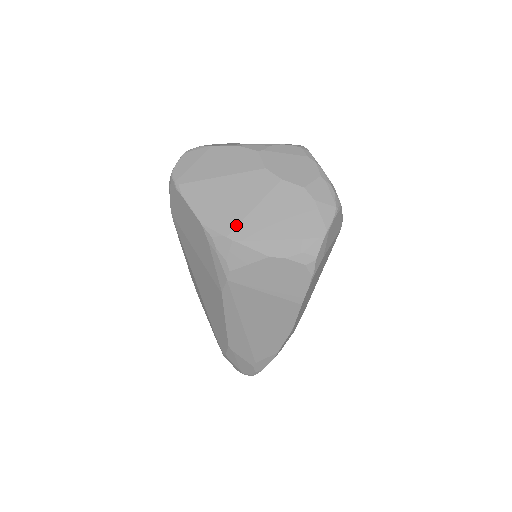
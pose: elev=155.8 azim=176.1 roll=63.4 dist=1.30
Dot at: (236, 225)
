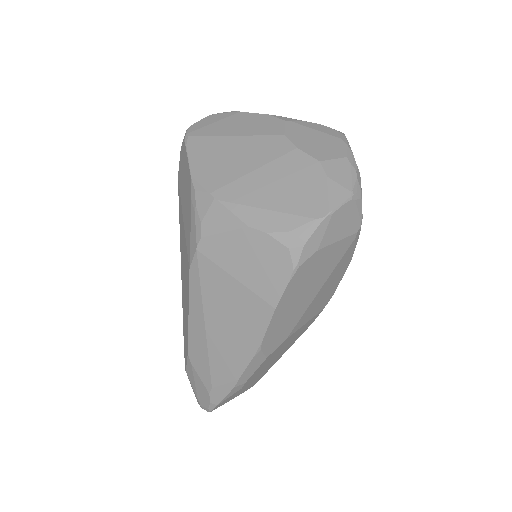
Dot at: (226, 183)
